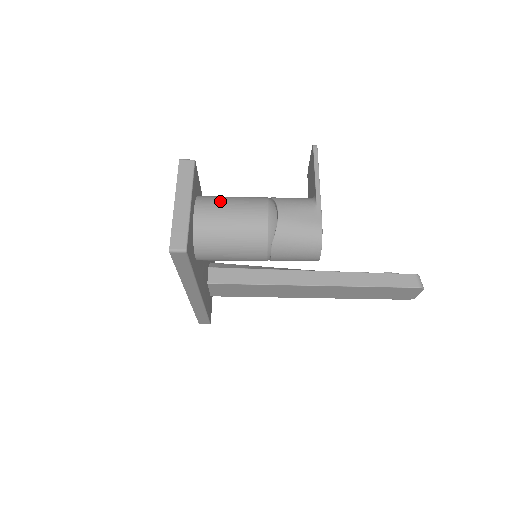
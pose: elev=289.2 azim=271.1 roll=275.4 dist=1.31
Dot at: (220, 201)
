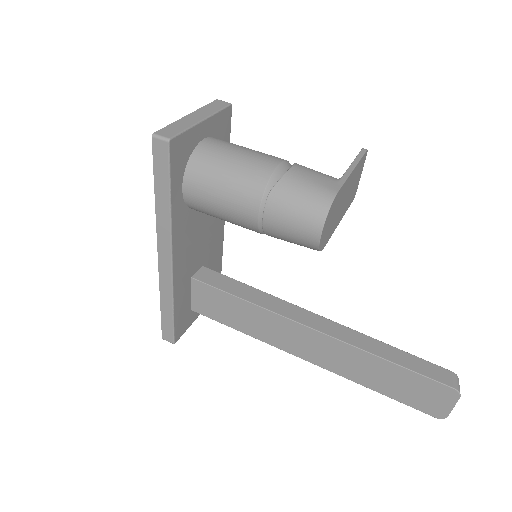
Dot at: occluded
